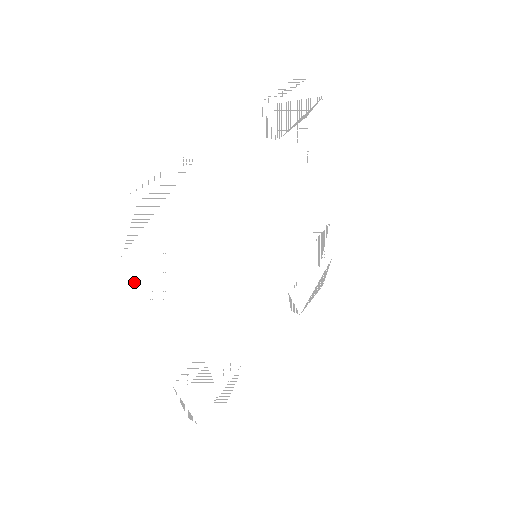
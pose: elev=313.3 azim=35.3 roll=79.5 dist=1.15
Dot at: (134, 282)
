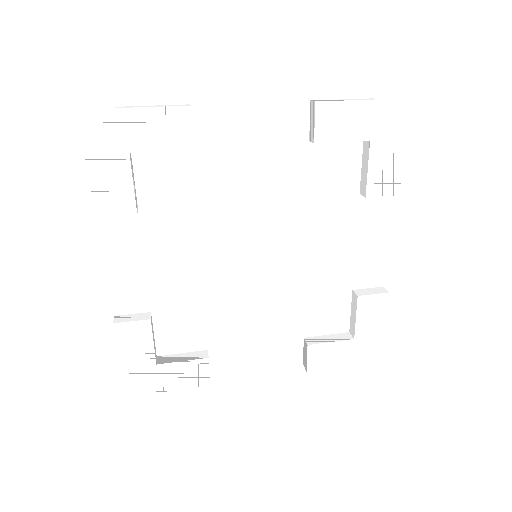
Dot at: (90, 177)
